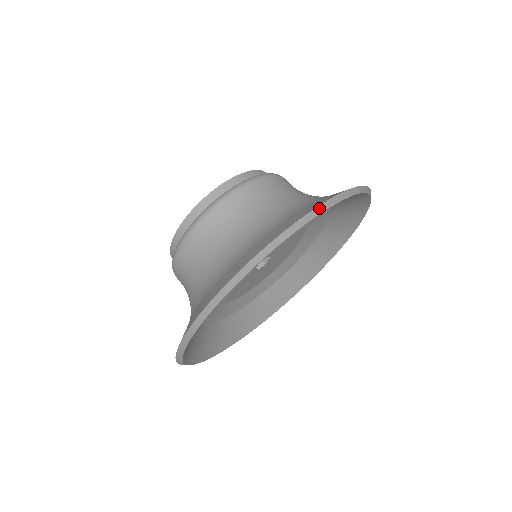
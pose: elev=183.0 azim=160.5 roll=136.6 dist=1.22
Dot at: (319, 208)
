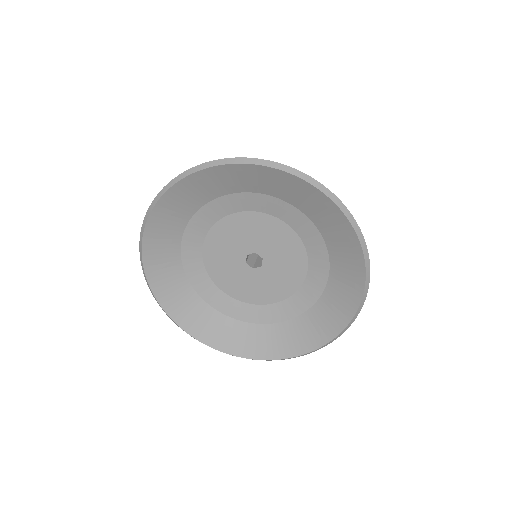
Dot at: (346, 210)
